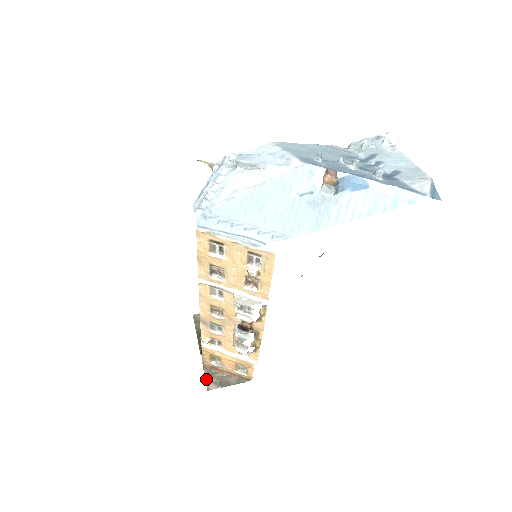
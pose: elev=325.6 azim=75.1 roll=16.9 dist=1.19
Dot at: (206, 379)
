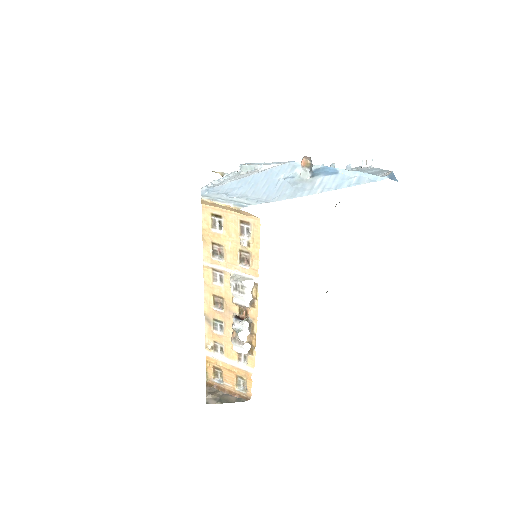
Dot at: (207, 395)
